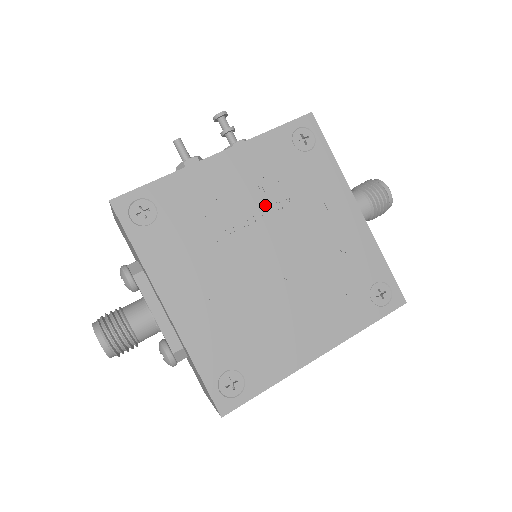
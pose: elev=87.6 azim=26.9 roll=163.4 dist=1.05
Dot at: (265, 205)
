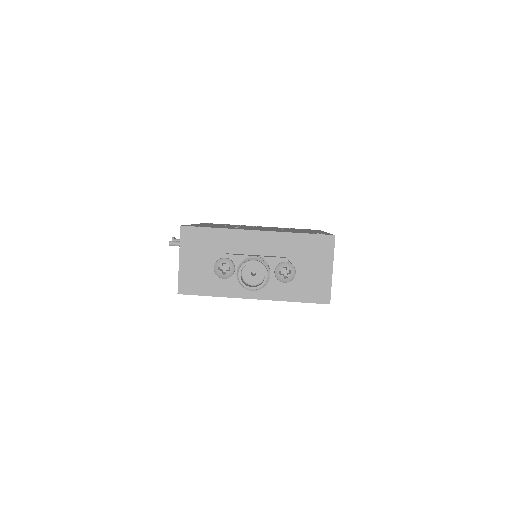
Dot at: occluded
